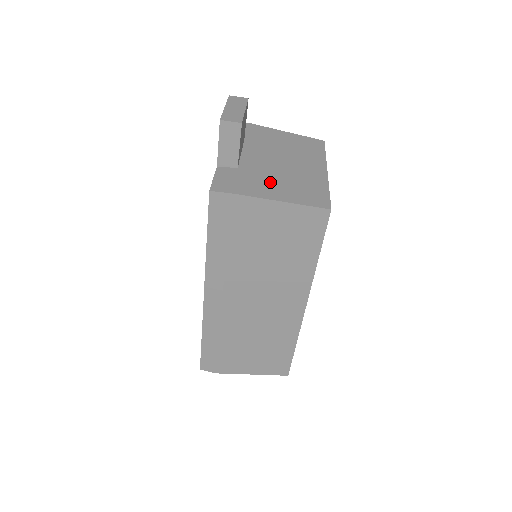
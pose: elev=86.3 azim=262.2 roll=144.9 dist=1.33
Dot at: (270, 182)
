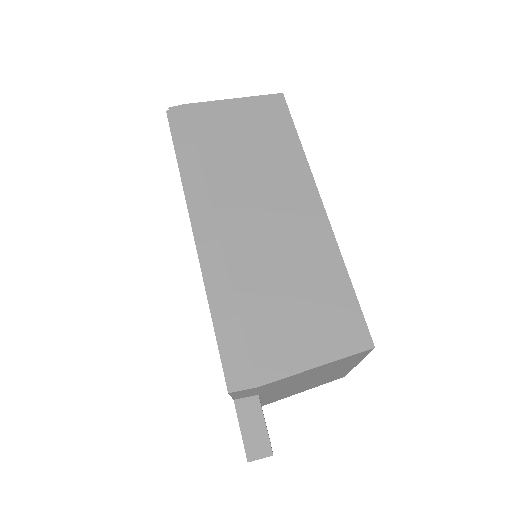
Dot at: occluded
